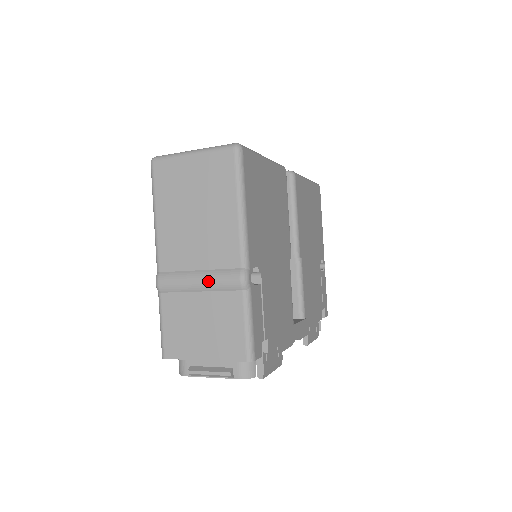
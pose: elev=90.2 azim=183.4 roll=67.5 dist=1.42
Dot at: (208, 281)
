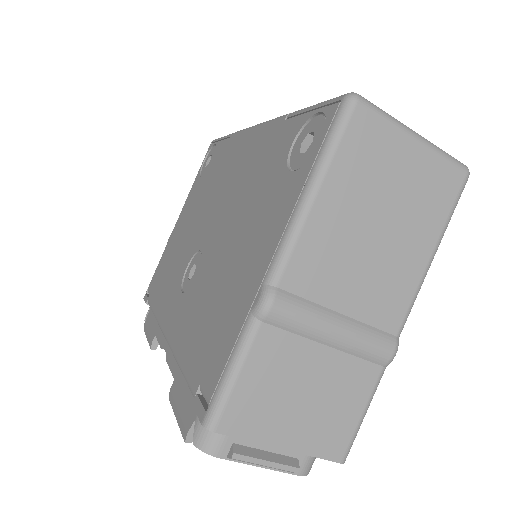
Dot at: (352, 338)
